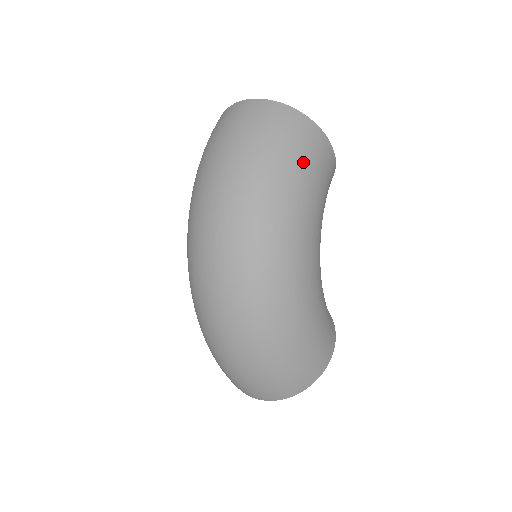
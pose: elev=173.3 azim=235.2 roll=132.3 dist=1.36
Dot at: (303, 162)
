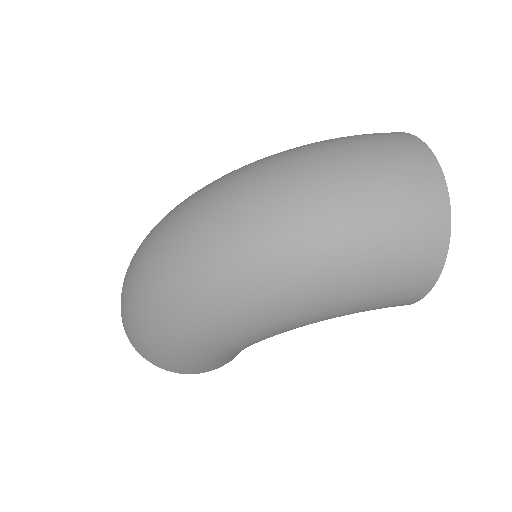
Dot at: (378, 282)
